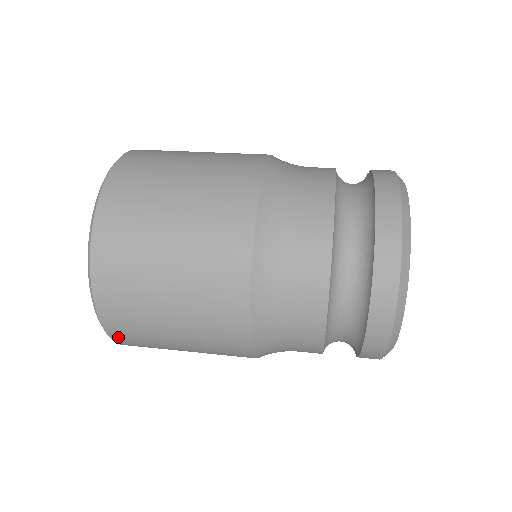
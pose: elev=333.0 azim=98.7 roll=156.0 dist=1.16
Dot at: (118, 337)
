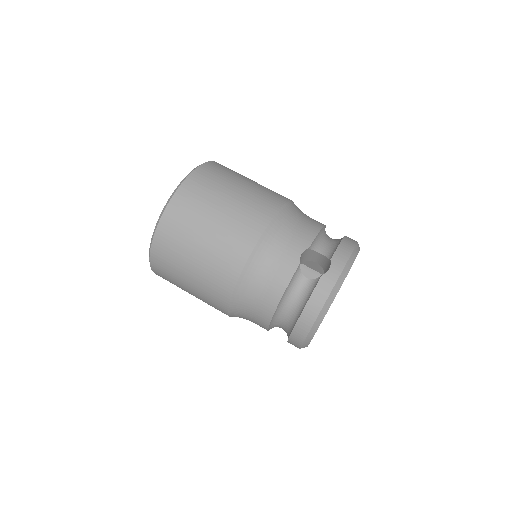
Dot at: occluded
